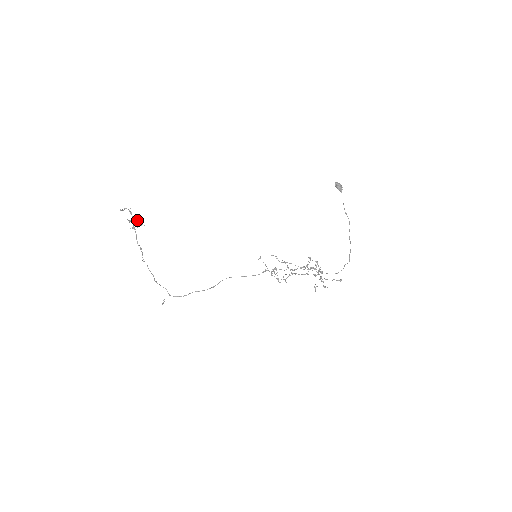
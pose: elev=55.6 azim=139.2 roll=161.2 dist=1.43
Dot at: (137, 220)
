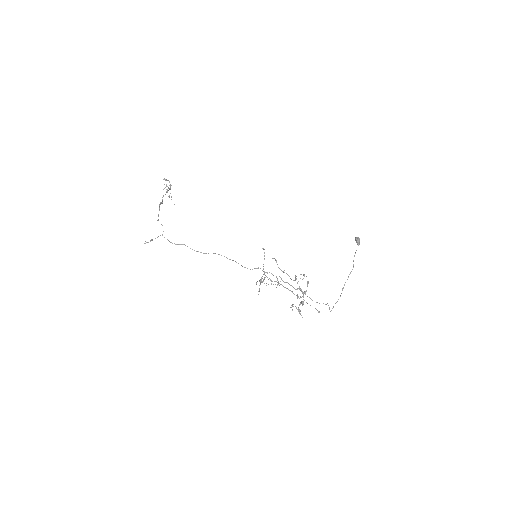
Dot at: occluded
